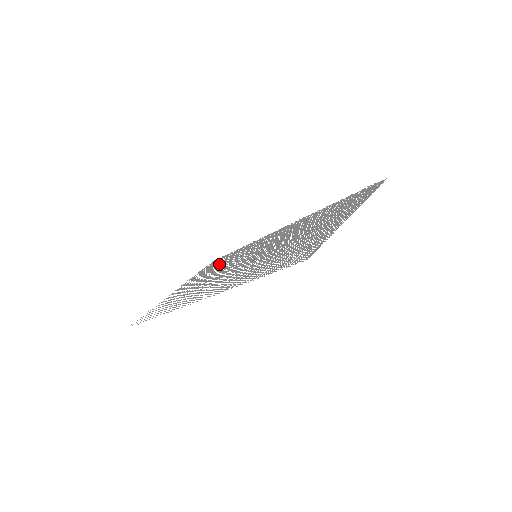
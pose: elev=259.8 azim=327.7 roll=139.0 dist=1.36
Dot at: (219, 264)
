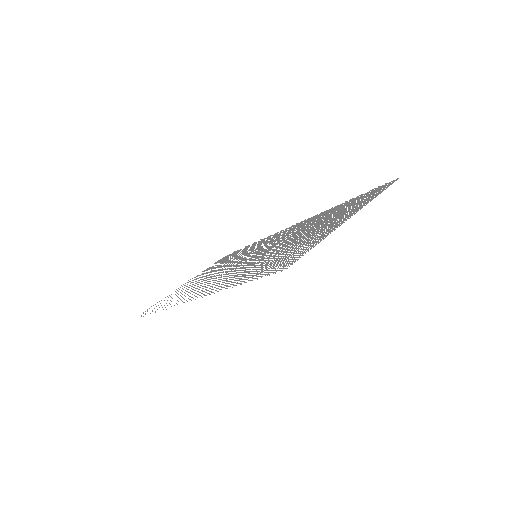
Dot at: (227, 260)
